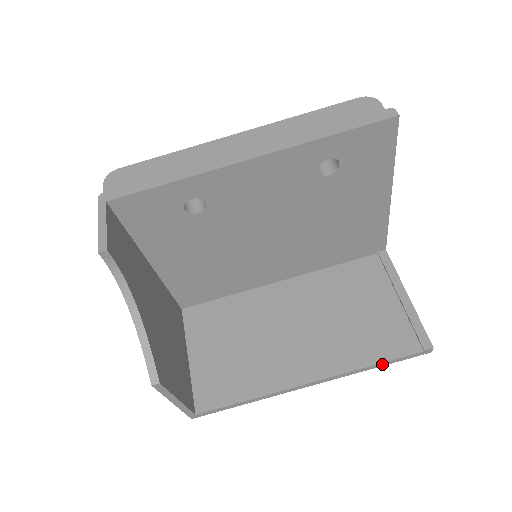
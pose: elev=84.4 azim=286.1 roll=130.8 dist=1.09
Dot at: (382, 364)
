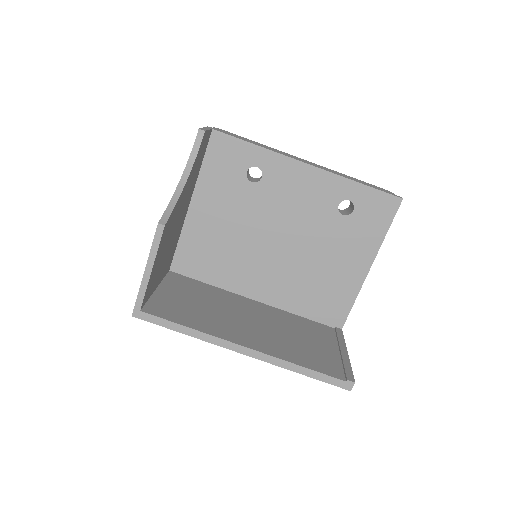
Dot at: (308, 372)
